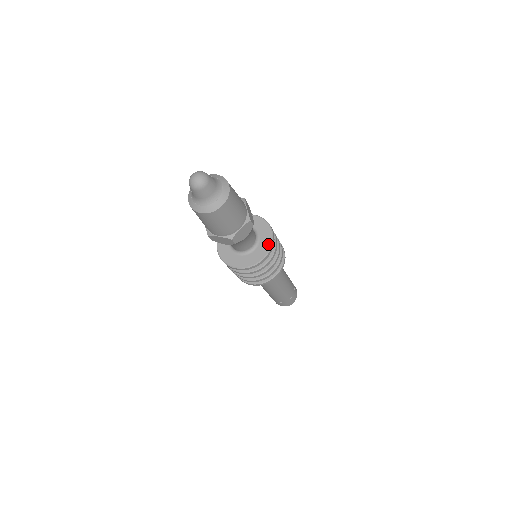
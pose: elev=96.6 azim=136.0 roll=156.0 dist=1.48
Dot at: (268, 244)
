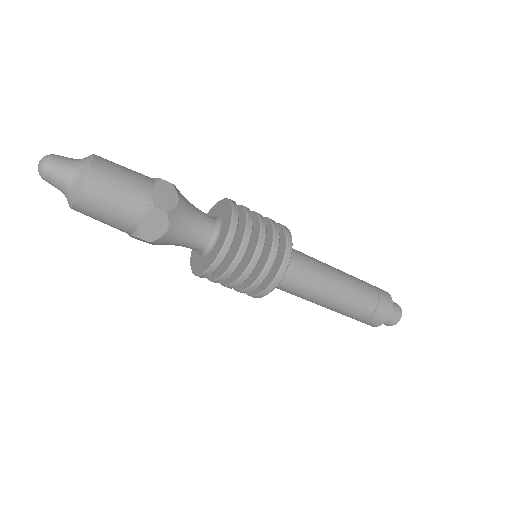
Dot at: (228, 207)
